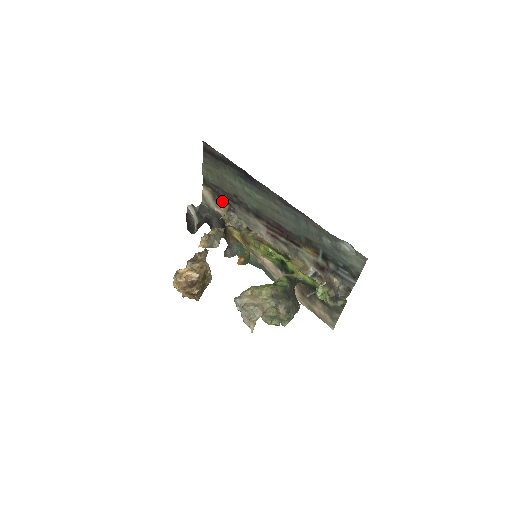
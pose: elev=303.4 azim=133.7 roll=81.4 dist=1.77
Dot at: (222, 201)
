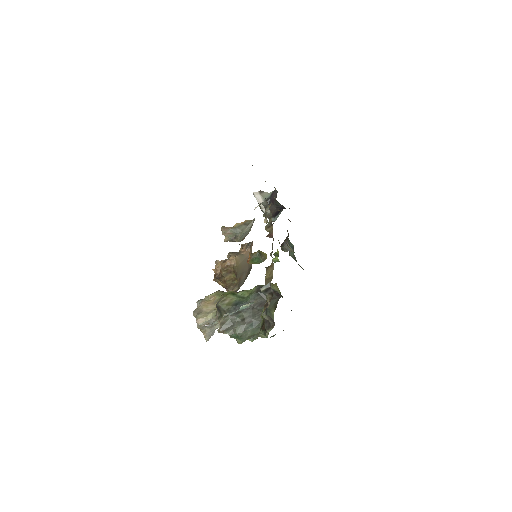
Dot at: occluded
